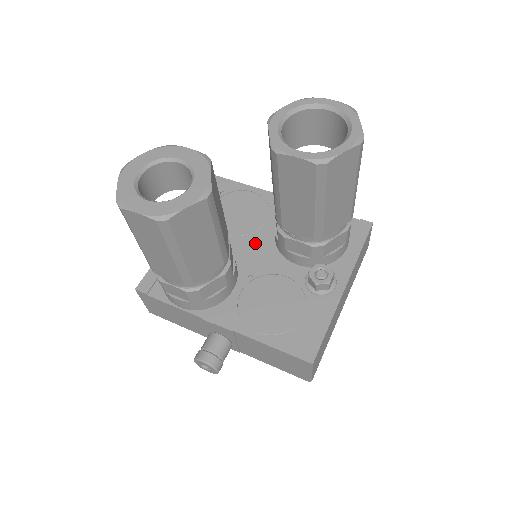
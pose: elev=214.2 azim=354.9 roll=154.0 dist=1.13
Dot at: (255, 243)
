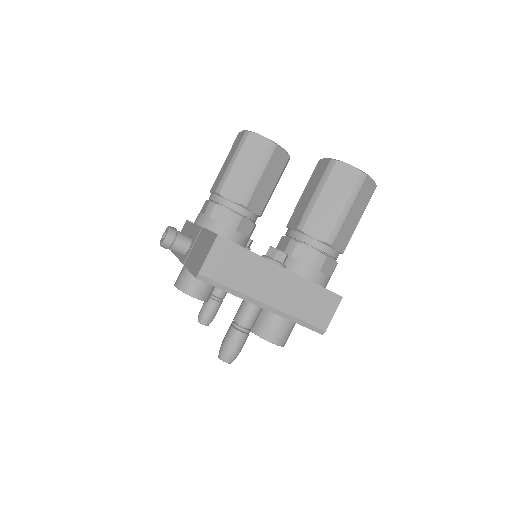
Dot at: occluded
